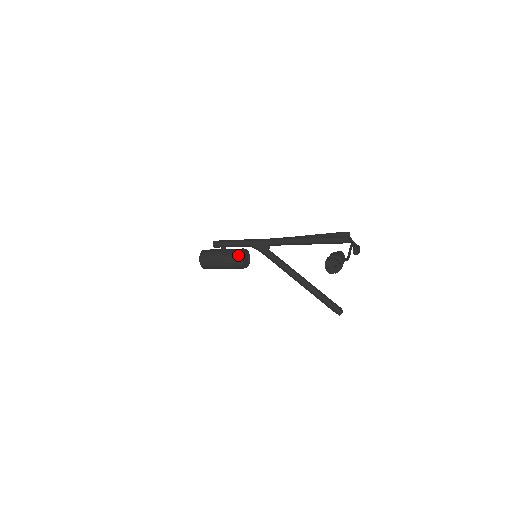
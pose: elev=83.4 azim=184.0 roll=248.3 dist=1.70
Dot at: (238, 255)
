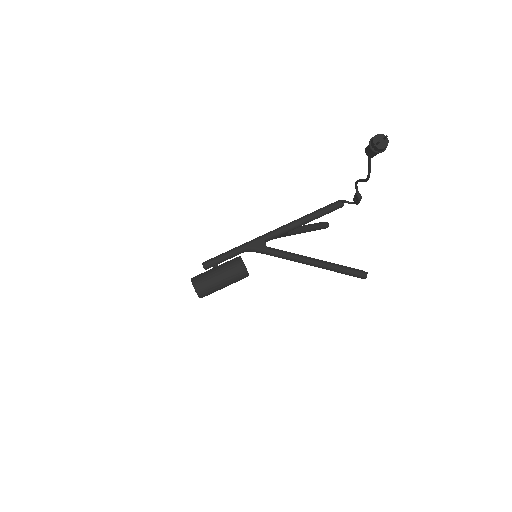
Dot at: (237, 261)
